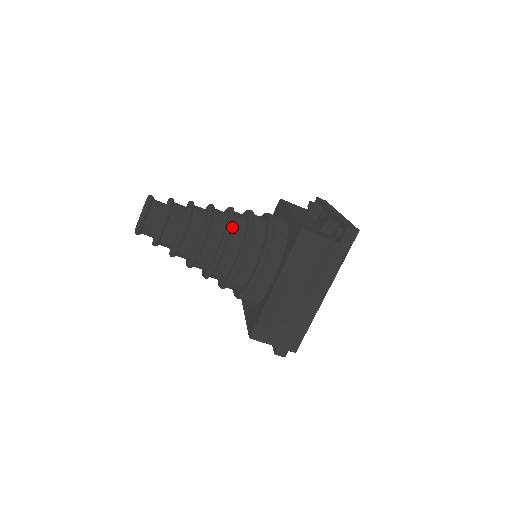
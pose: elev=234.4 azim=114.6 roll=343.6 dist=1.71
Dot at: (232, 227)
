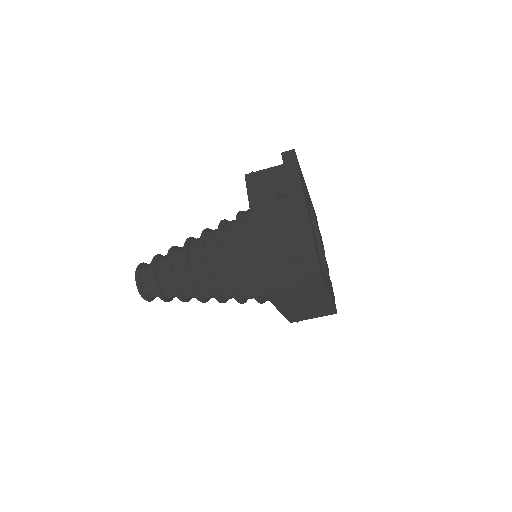
Dot at: (212, 280)
